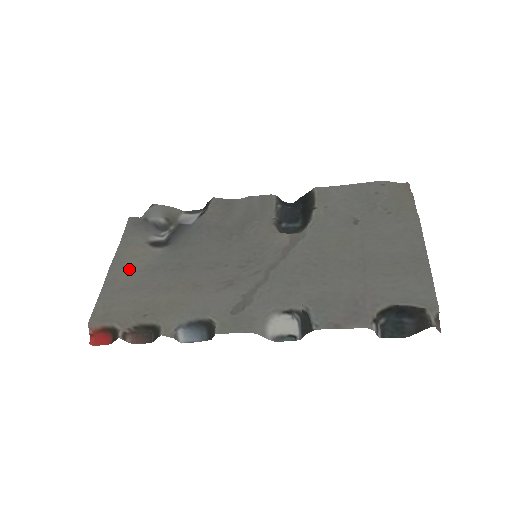
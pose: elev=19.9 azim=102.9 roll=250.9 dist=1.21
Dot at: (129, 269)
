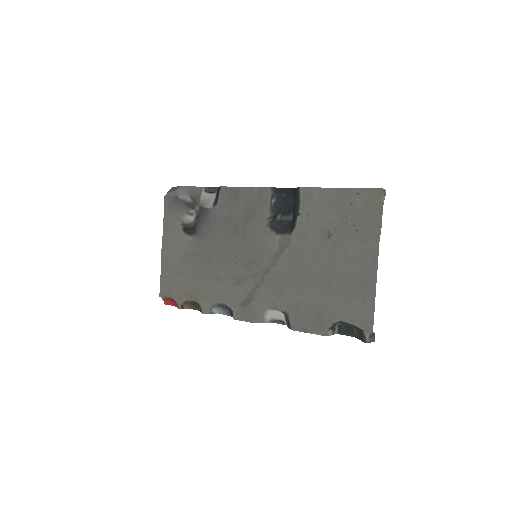
Dot at: (174, 253)
